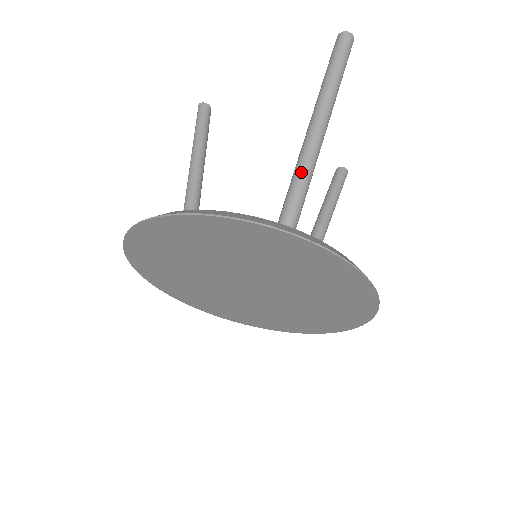
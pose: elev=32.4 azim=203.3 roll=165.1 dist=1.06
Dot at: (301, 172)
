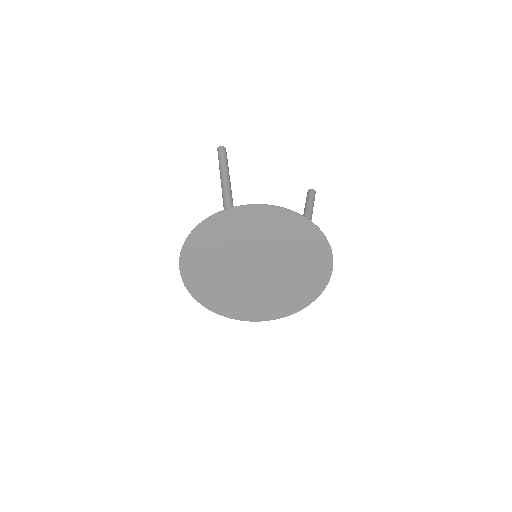
Dot at: (224, 203)
